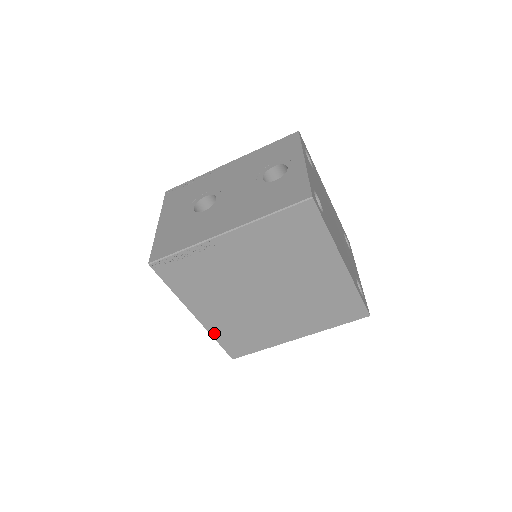
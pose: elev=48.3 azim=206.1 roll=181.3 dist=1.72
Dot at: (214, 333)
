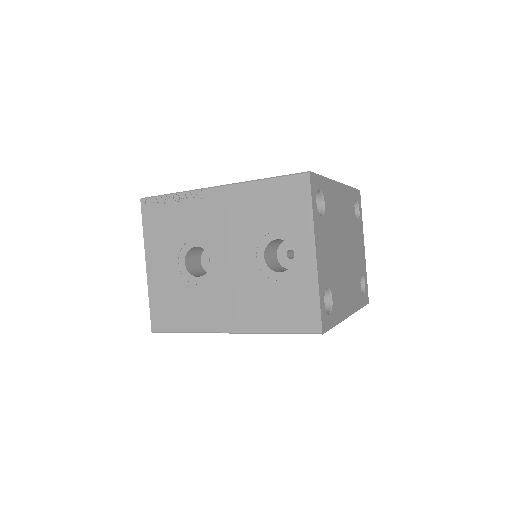
Dot at: occluded
